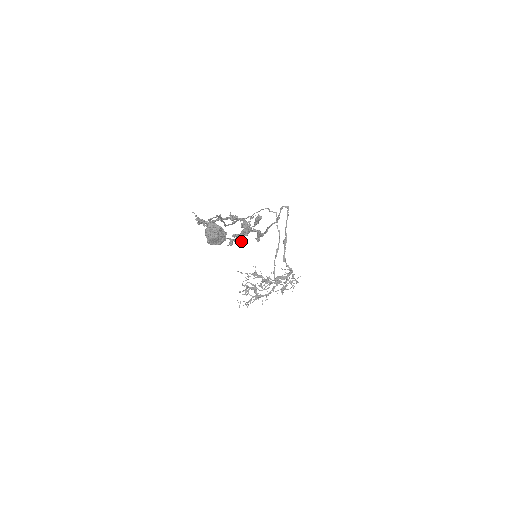
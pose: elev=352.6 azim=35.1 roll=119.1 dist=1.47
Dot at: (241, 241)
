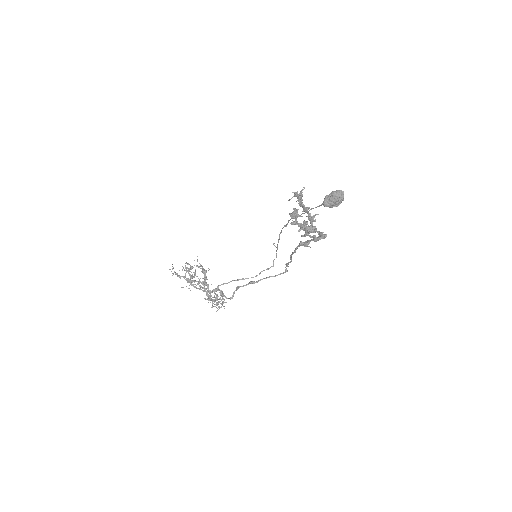
Dot at: (299, 230)
